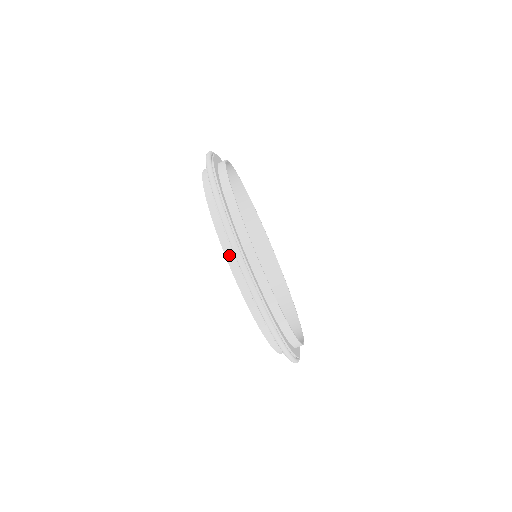
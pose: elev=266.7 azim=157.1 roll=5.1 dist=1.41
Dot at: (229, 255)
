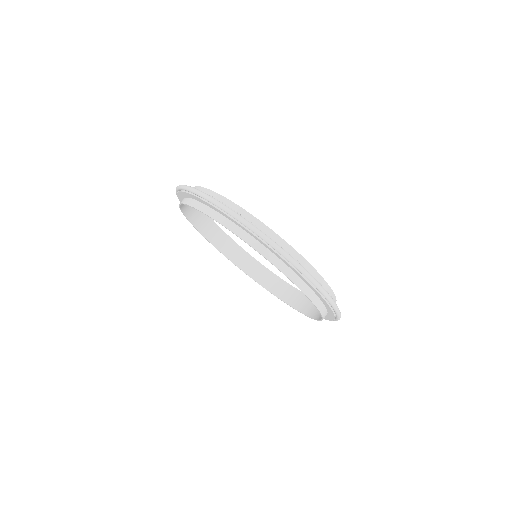
Dot at: (319, 305)
